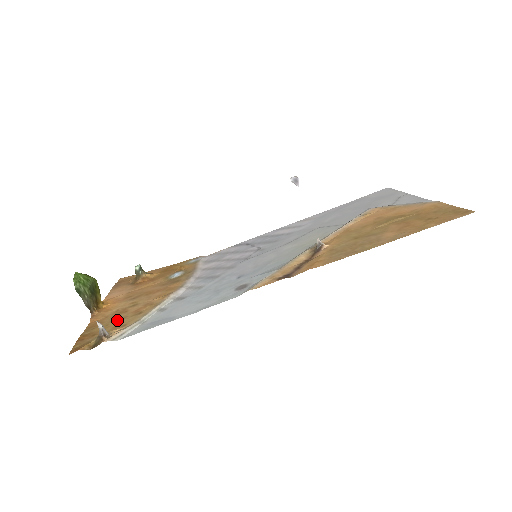
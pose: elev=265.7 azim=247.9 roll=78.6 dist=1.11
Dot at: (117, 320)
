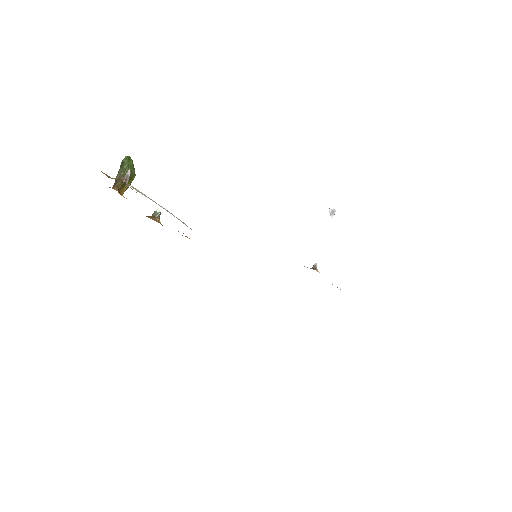
Dot at: occluded
